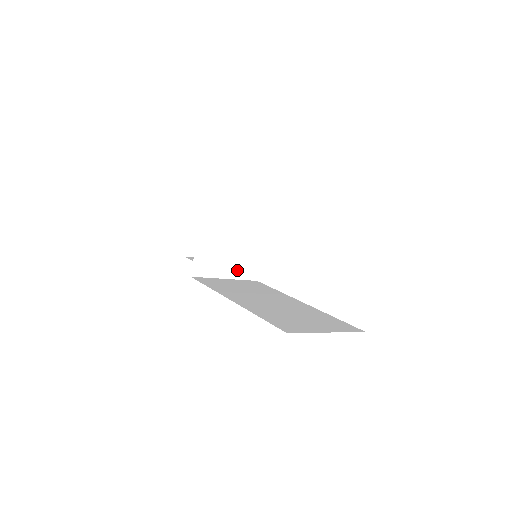
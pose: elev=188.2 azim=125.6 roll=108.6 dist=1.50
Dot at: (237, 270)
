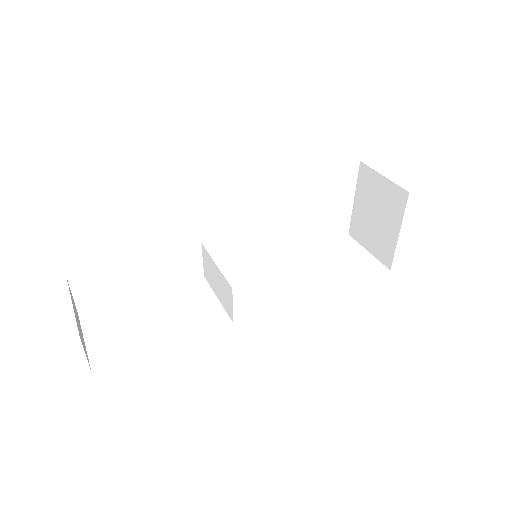
Dot at: (227, 289)
